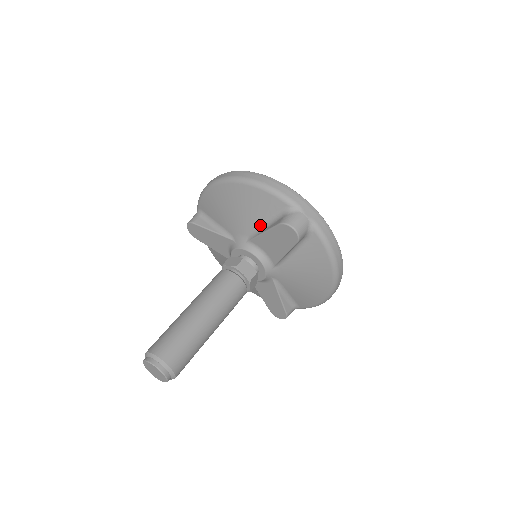
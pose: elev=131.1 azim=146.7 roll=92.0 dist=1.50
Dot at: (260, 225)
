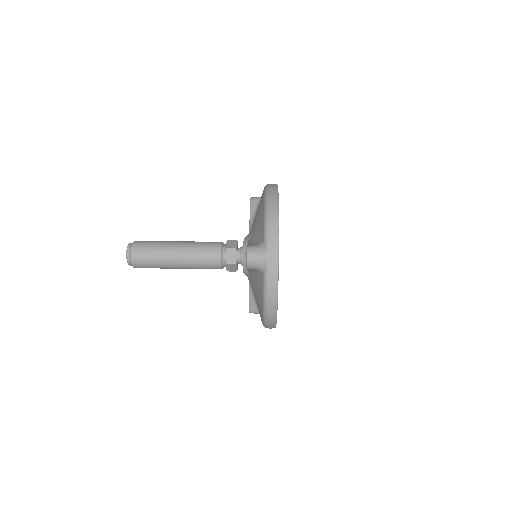
Dot at: (255, 238)
